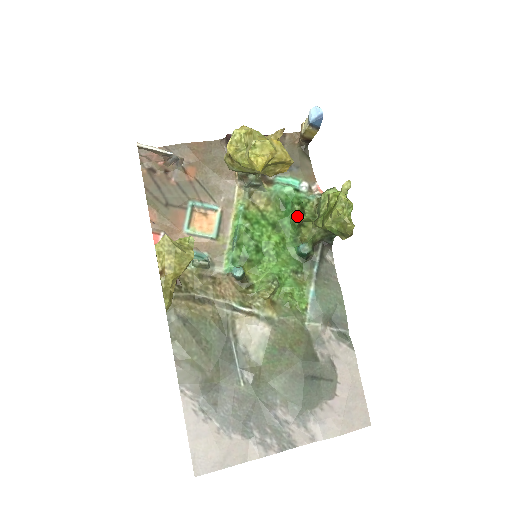
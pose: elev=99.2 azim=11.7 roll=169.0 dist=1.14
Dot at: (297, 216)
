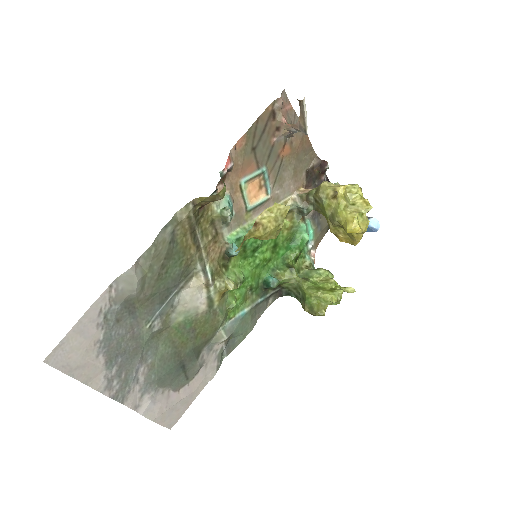
Dot at: (292, 258)
